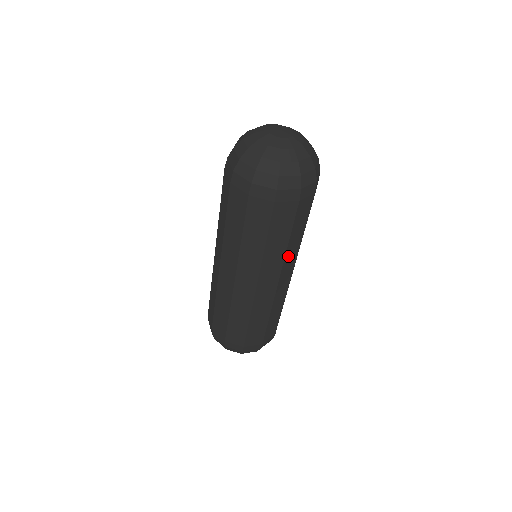
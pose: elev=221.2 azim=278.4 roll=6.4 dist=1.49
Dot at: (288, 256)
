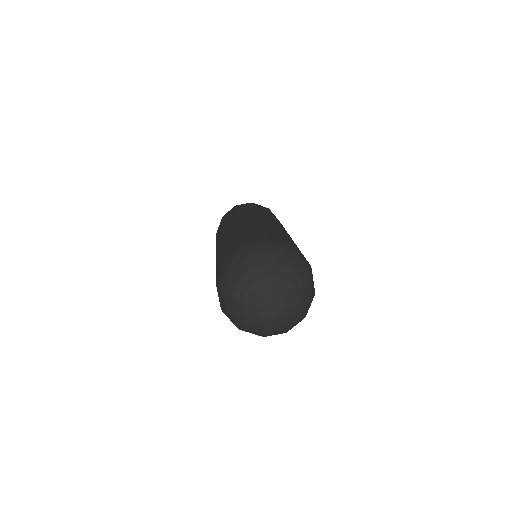
Dot at: occluded
